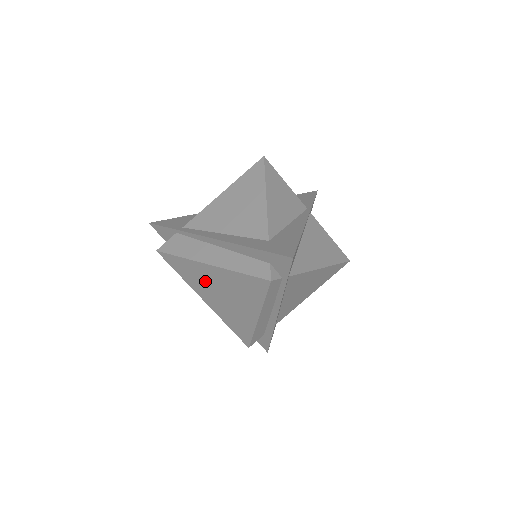
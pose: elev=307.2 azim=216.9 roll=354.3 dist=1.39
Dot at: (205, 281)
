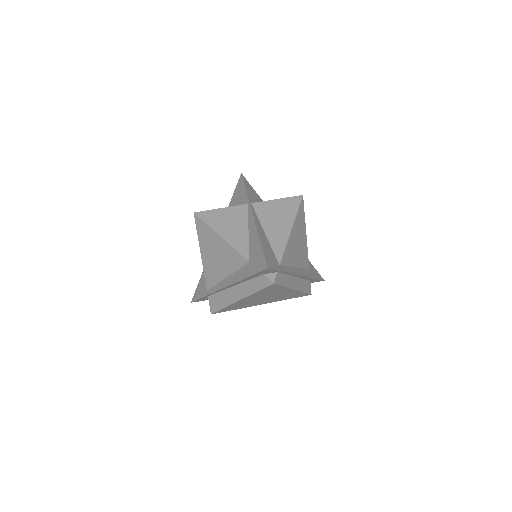
Dot at: occluded
